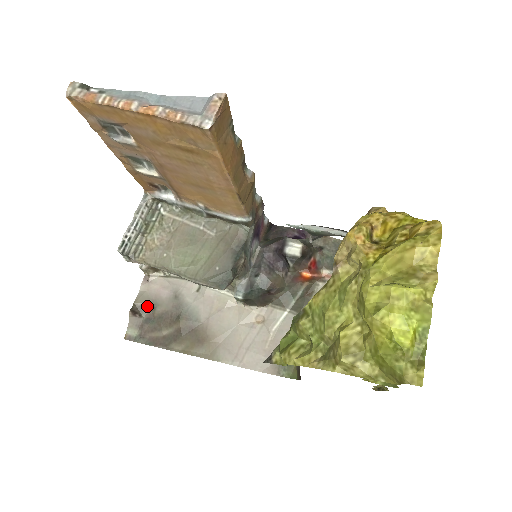
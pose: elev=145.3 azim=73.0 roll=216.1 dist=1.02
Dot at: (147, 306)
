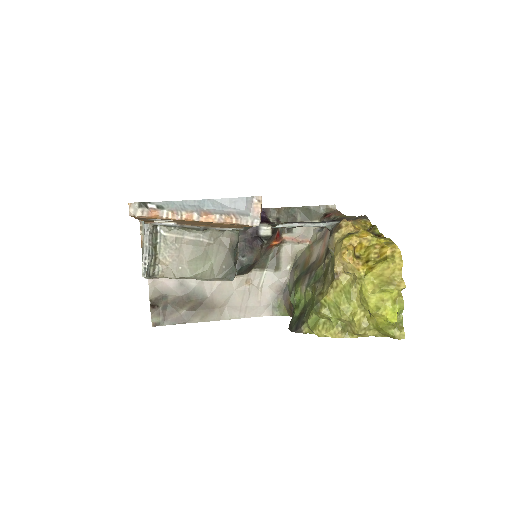
Dot at: (160, 298)
